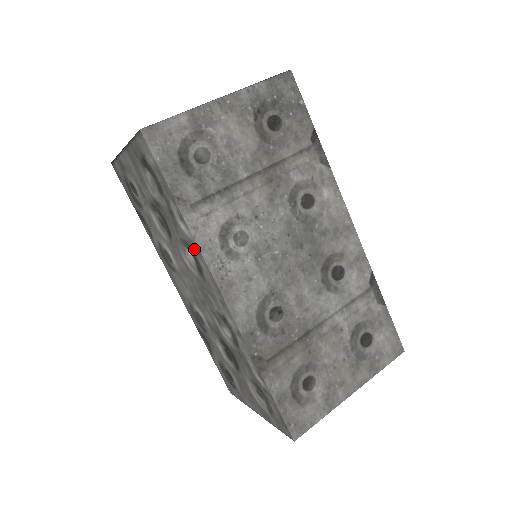
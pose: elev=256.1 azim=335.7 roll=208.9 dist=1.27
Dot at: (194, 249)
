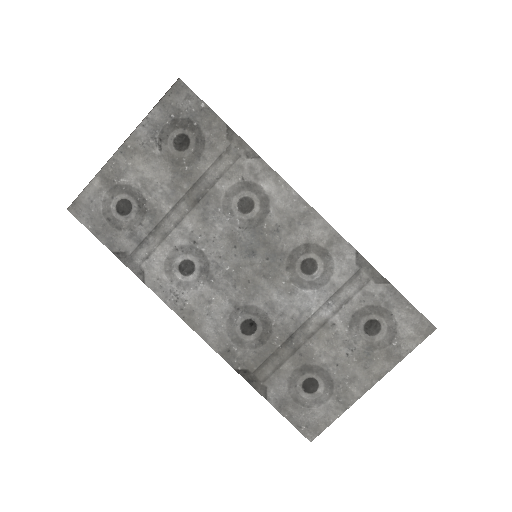
Dot at: occluded
